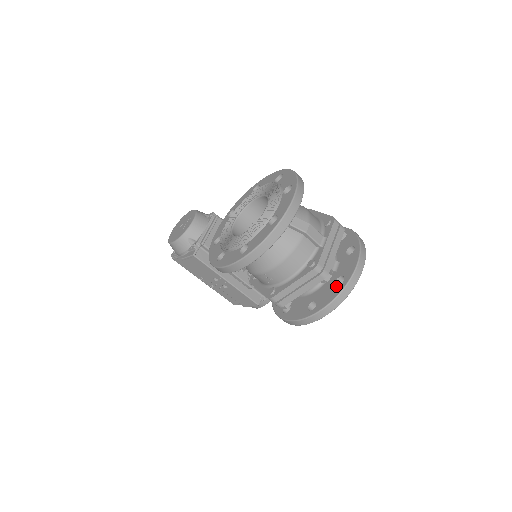
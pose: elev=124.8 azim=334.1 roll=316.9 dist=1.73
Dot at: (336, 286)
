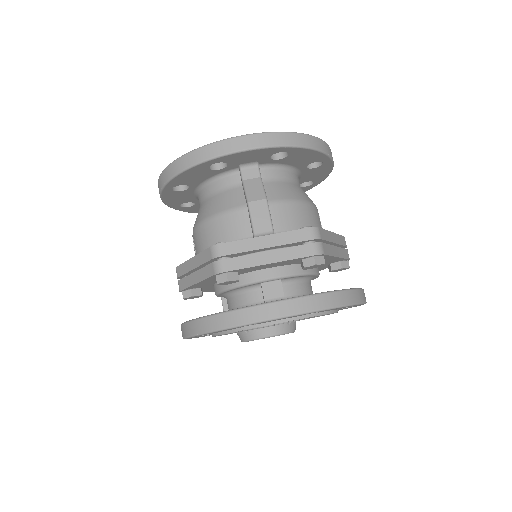
Dot at: occluded
